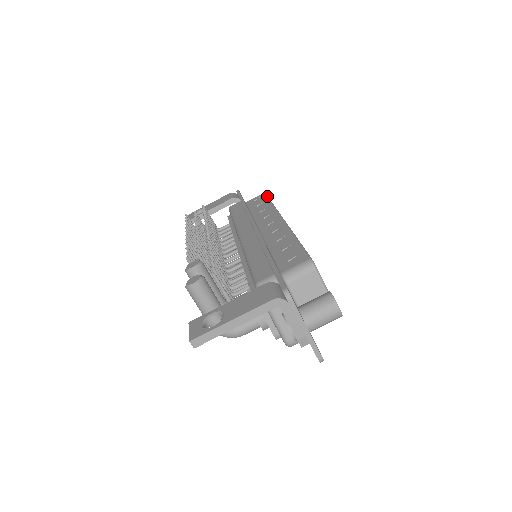
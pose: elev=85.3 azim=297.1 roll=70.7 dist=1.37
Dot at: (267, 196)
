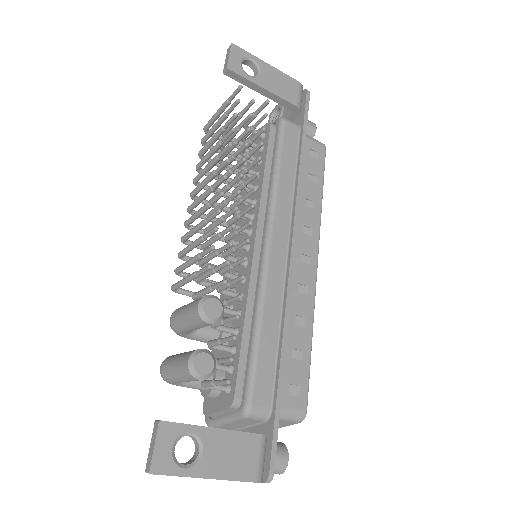
Dot at: occluded
